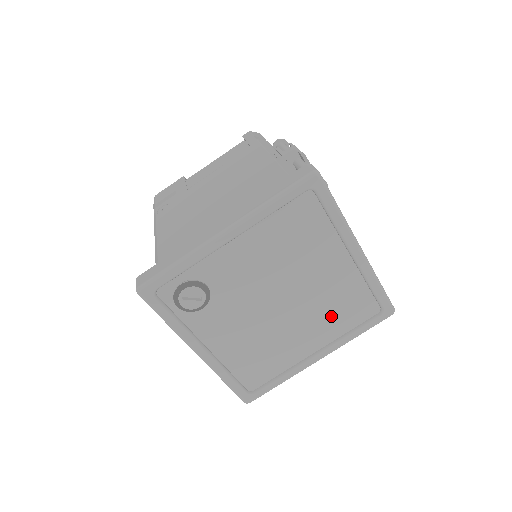
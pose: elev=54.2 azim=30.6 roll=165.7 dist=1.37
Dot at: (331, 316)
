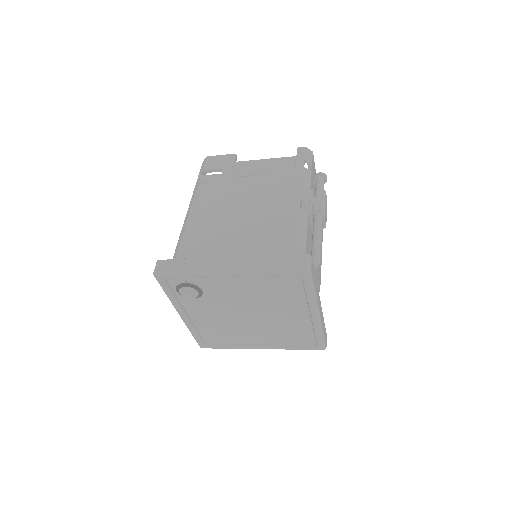
Dot at: (280, 334)
